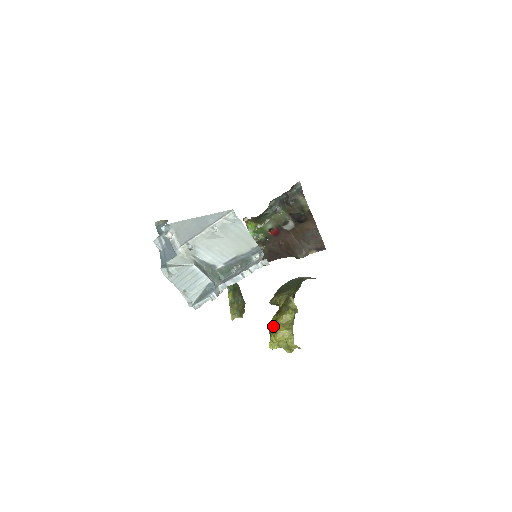
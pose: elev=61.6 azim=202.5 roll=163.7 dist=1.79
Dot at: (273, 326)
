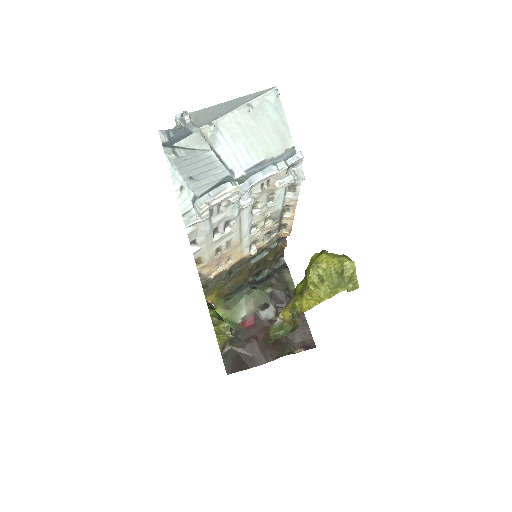
Dot at: occluded
